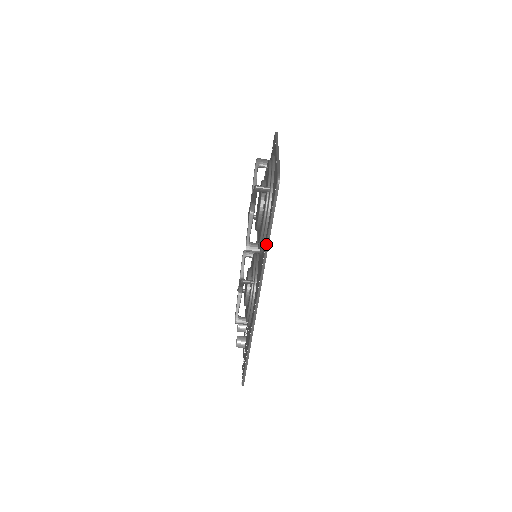
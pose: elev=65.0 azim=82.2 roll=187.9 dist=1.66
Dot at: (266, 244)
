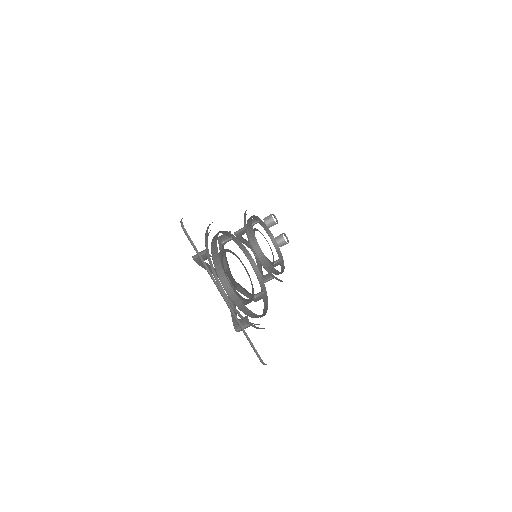
Dot at: occluded
